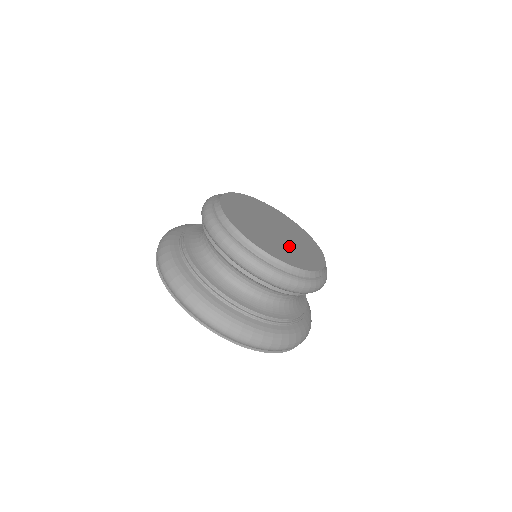
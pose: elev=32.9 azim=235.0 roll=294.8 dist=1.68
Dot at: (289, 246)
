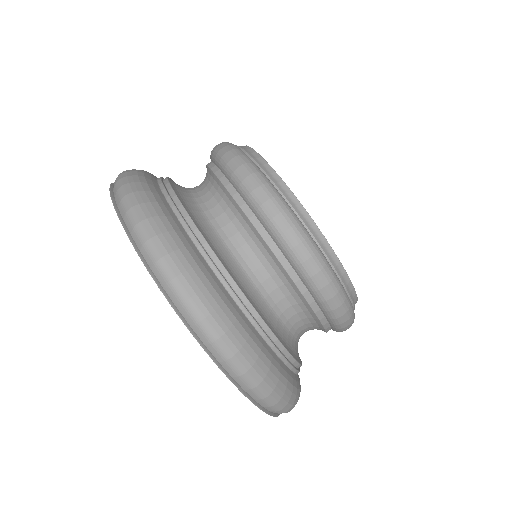
Dot at: occluded
